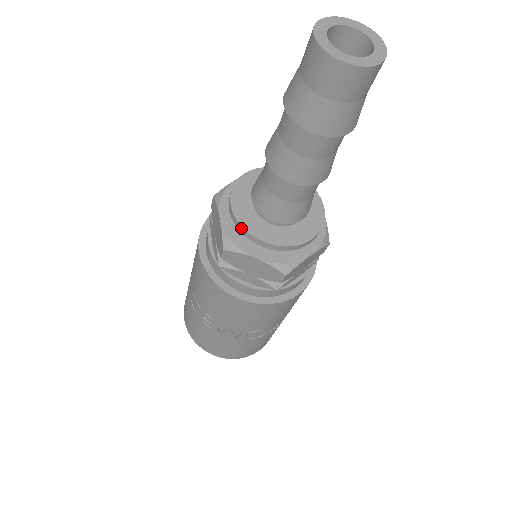
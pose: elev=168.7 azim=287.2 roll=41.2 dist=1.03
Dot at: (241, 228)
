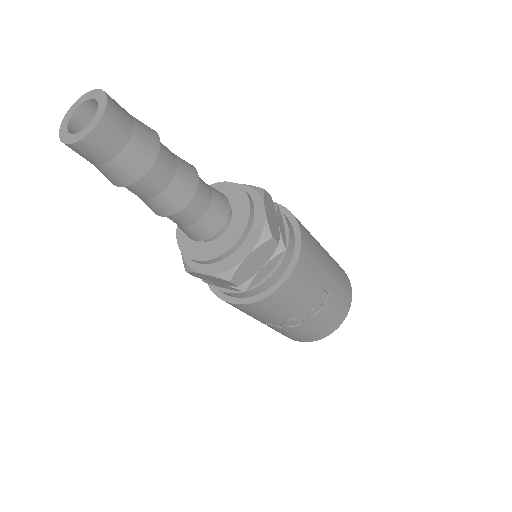
Dot at: (183, 253)
